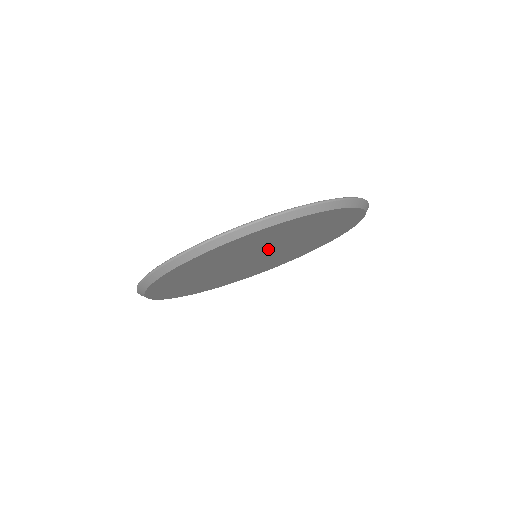
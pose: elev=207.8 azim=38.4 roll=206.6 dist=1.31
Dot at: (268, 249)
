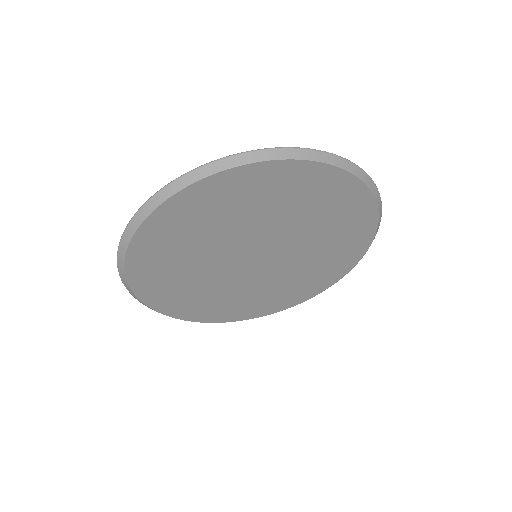
Dot at: (238, 246)
